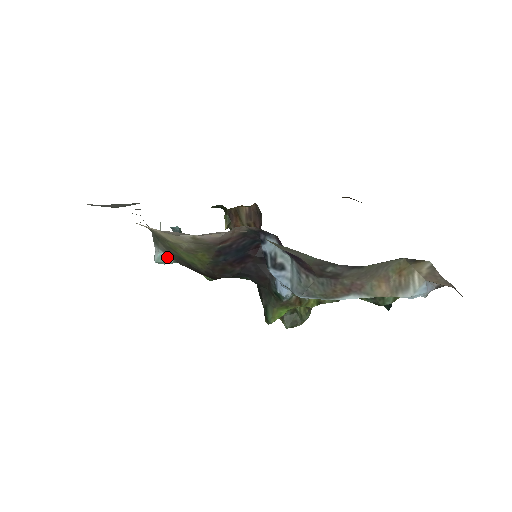
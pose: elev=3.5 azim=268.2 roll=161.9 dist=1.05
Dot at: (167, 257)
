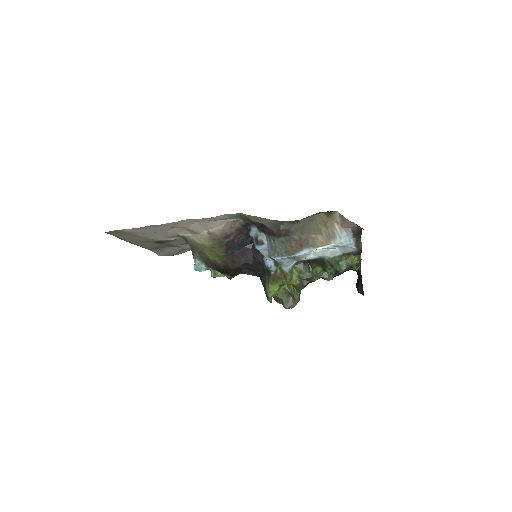
Dot at: (201, 263)
